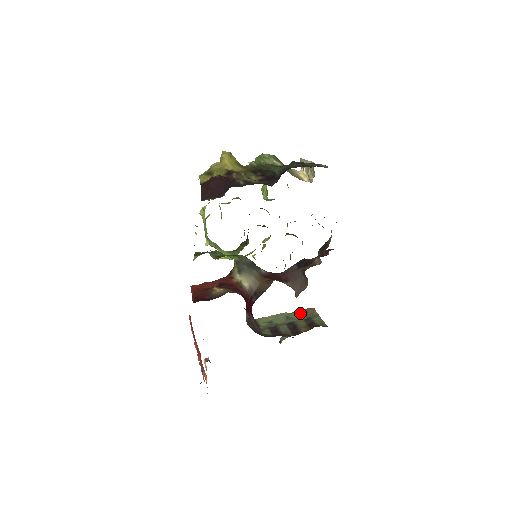
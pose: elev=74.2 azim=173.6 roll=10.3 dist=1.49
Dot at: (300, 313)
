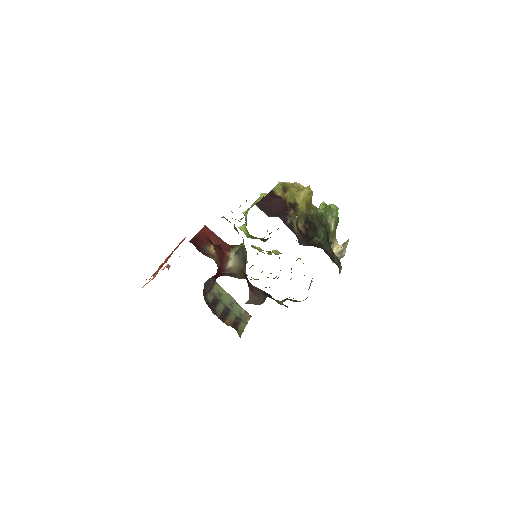
Dot at: (241, 310)
